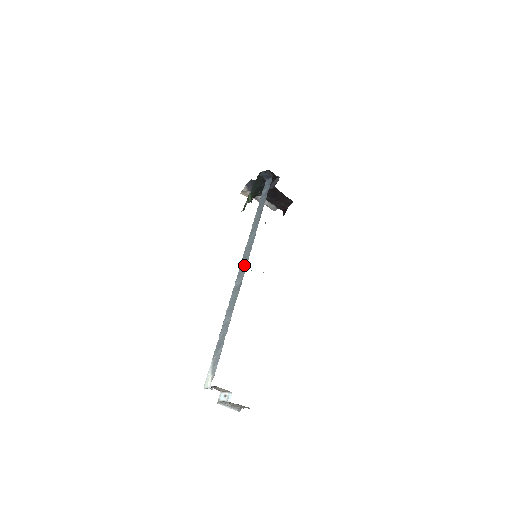
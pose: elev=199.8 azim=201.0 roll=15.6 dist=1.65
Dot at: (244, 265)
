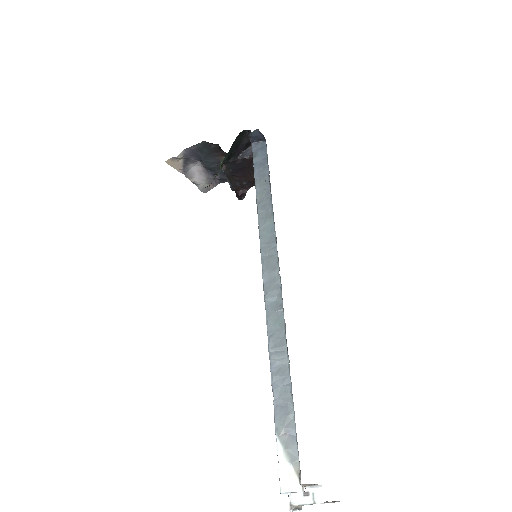
Dot at: (273, 270)
